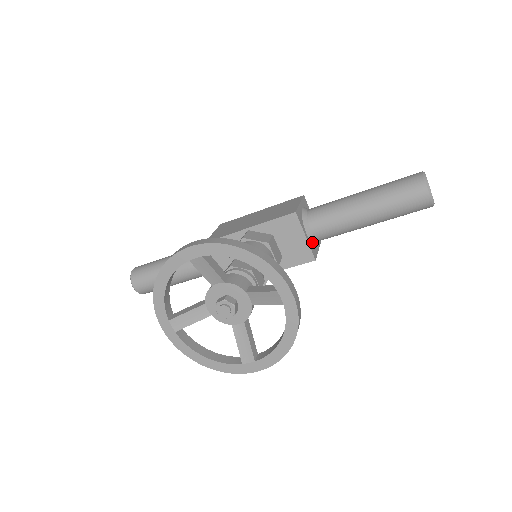
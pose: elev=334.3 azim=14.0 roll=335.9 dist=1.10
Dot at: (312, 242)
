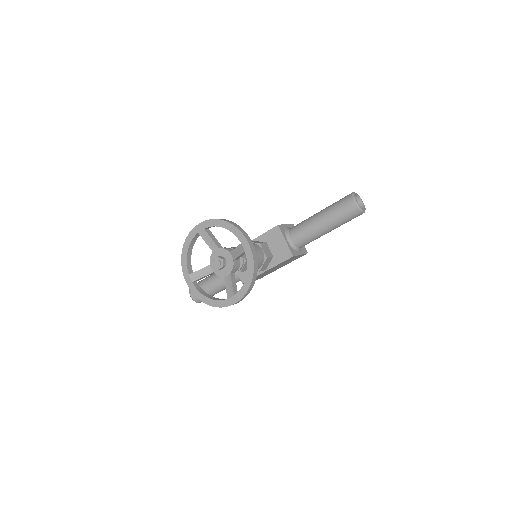
Dot at: (292, 246)
